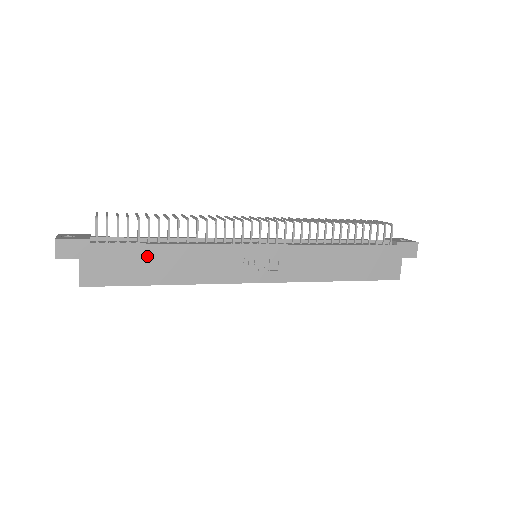
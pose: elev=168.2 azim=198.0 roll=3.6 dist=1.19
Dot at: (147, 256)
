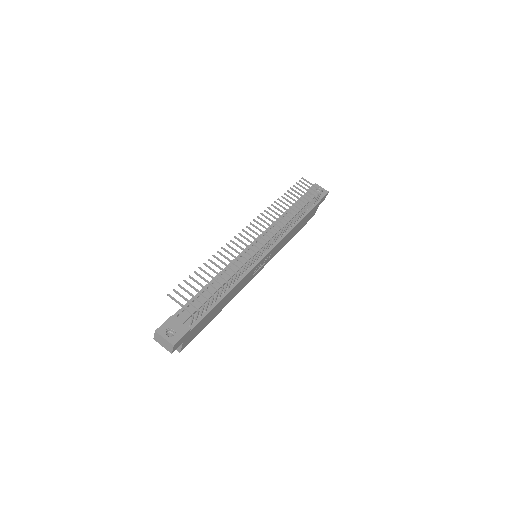
Dot at: (215, 309)
